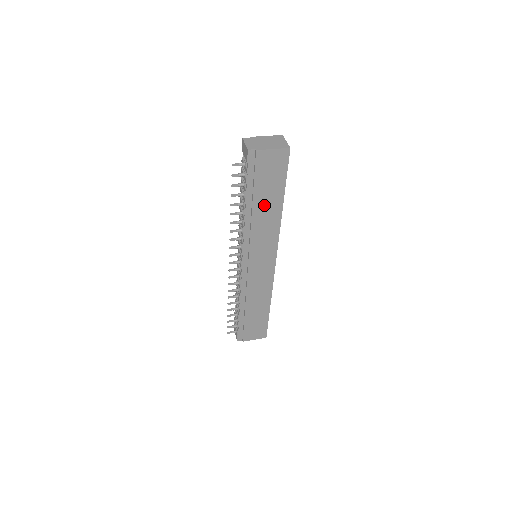
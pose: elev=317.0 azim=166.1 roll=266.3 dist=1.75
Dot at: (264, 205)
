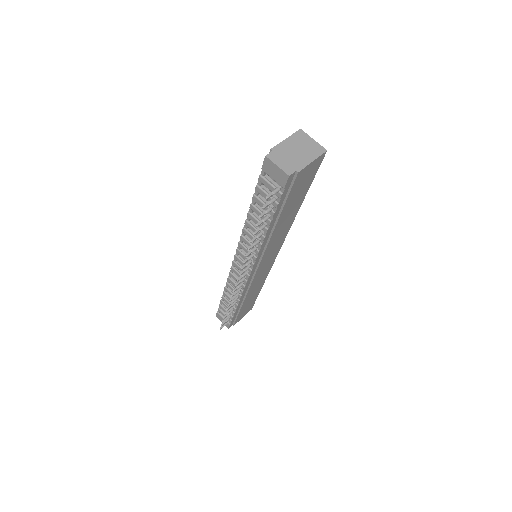
Dot at: (286, 216)
